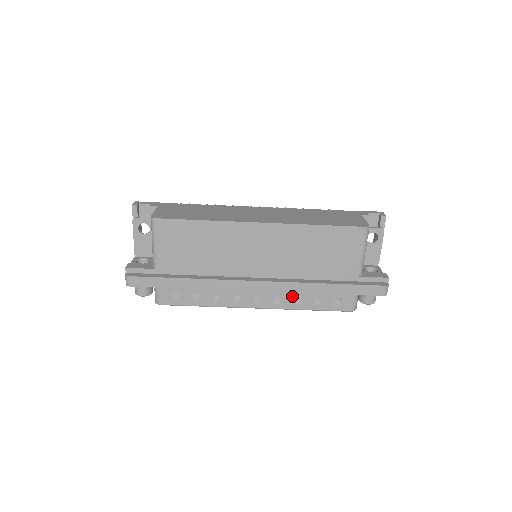
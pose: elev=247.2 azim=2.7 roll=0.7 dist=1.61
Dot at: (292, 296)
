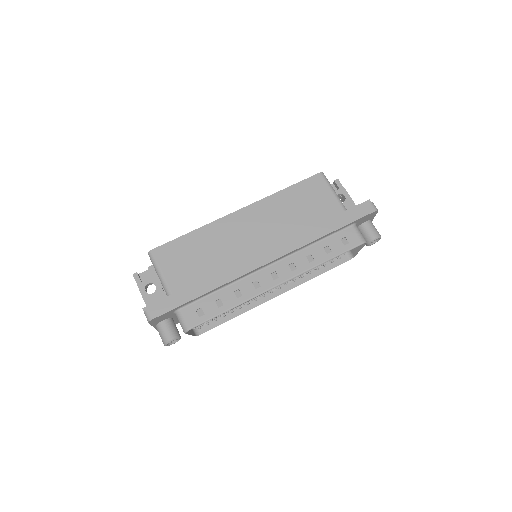
Dot at: (303, 256)
